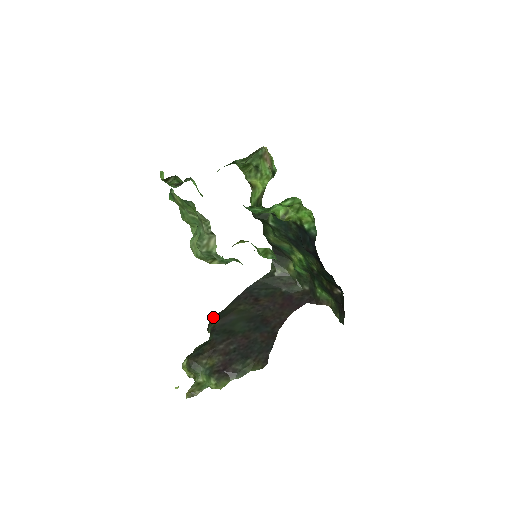
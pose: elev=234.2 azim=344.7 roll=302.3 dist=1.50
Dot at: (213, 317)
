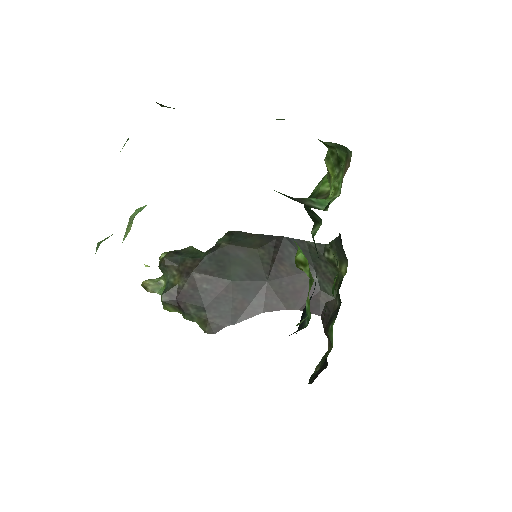
Dot at: (234, 231)
